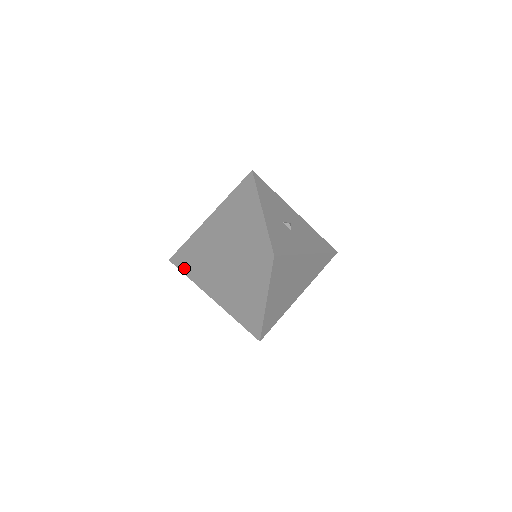
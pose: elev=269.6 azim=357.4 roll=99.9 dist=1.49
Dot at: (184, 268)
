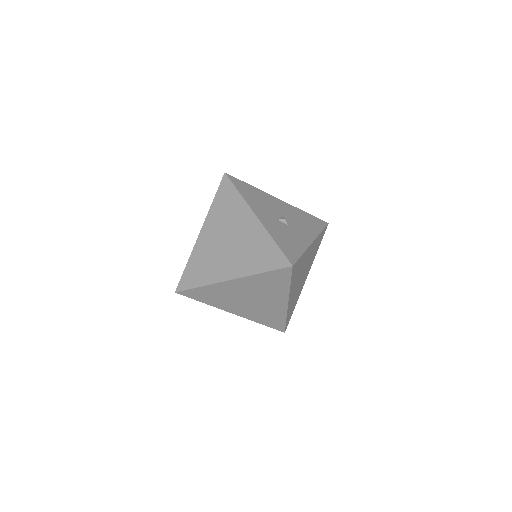
Dot at: (194, 295)
